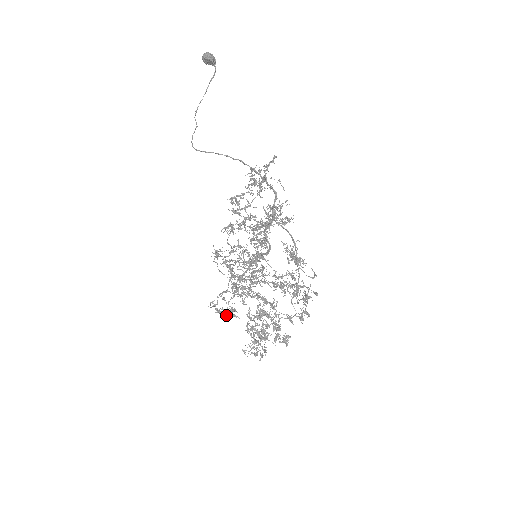
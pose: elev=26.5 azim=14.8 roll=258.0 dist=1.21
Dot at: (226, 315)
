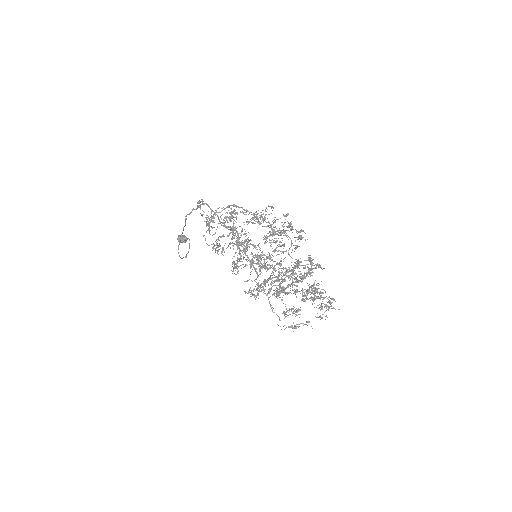
Dot at: occluded
